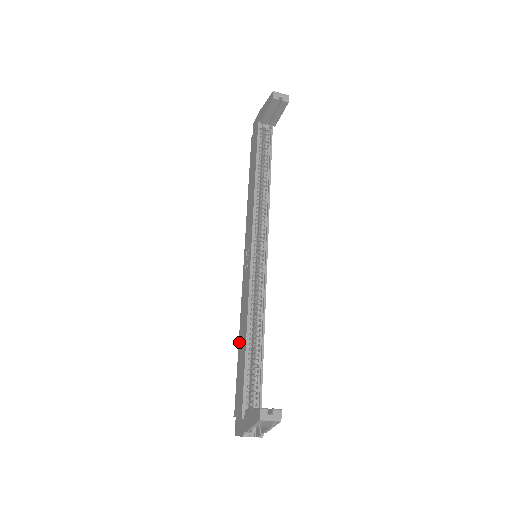
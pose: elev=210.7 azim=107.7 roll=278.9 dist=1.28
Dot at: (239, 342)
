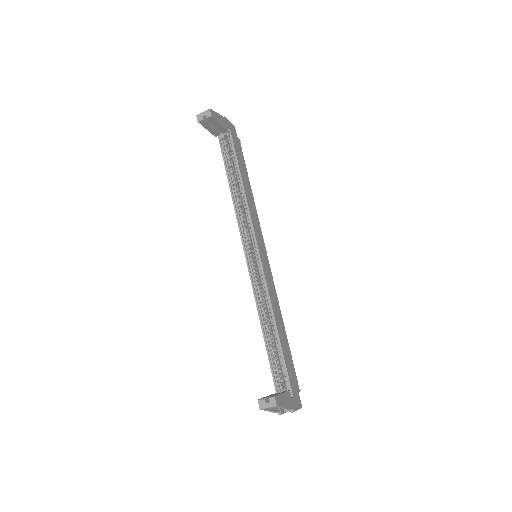
Dot at: occluded
